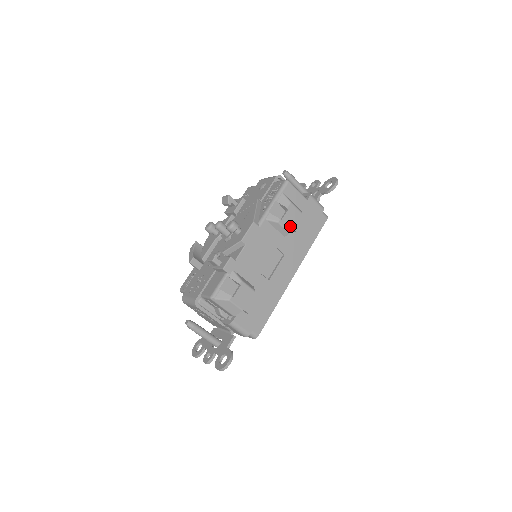
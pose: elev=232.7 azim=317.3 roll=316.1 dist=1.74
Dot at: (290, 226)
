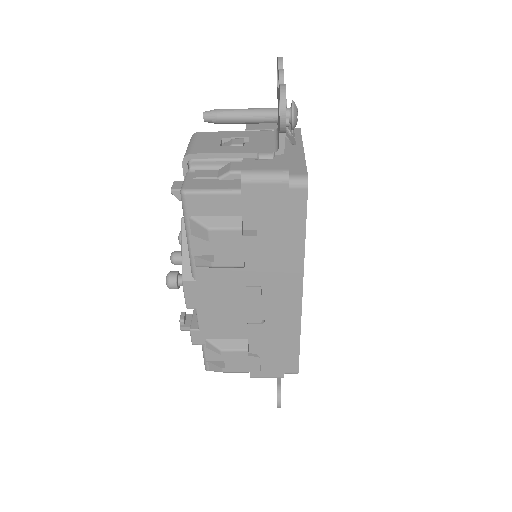
Dot at: (236, 259)
